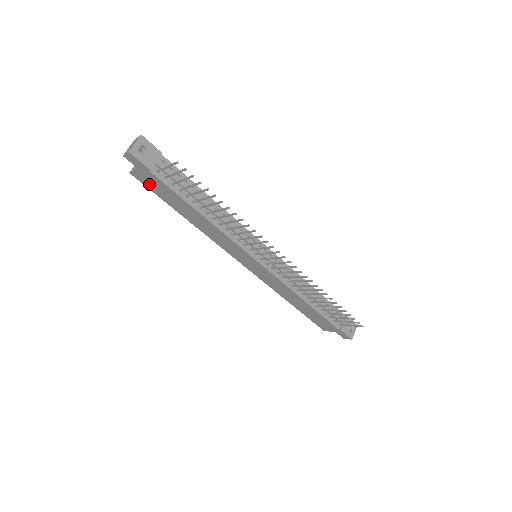
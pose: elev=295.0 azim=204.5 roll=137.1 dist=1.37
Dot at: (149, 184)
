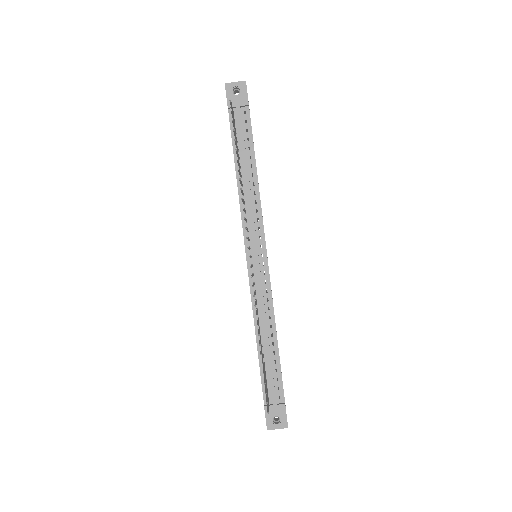
Dot at: occluded
